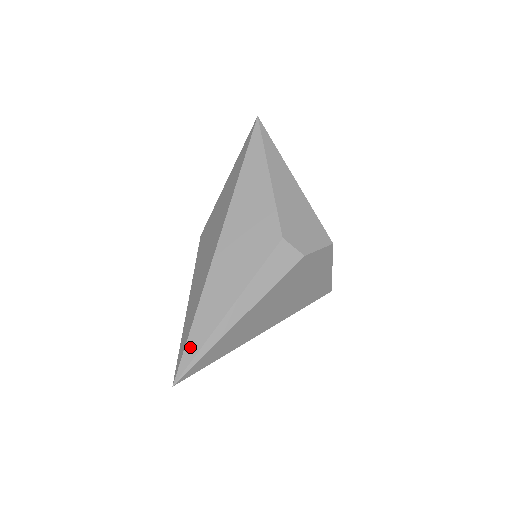
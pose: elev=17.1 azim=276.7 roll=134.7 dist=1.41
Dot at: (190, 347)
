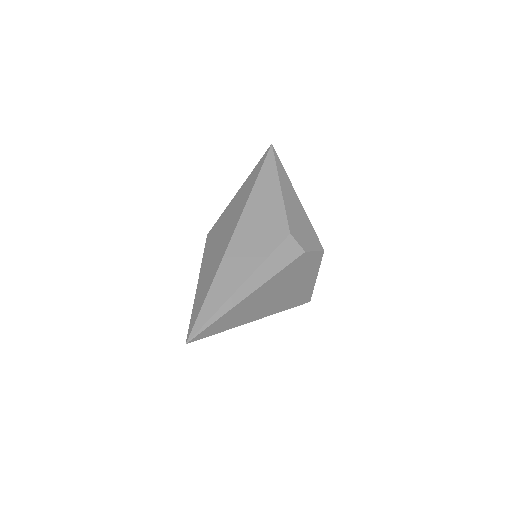
Dot at: (204, 312)
